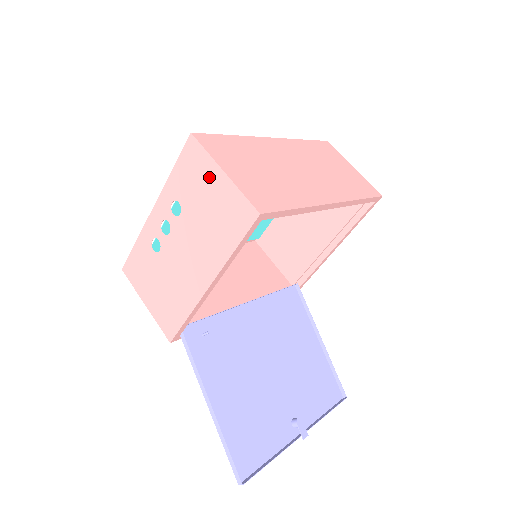
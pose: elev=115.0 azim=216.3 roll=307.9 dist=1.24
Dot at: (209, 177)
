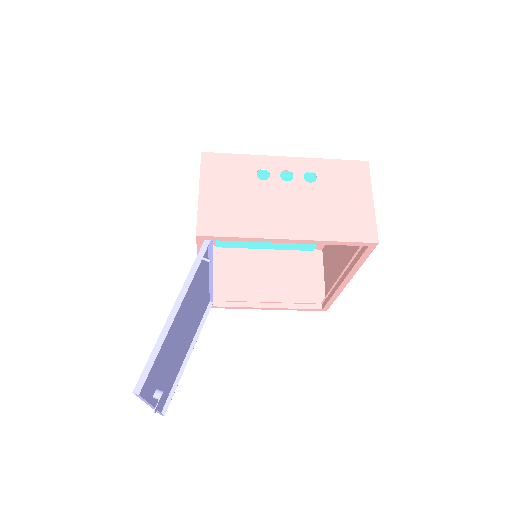
Dot at: (359, 191)
